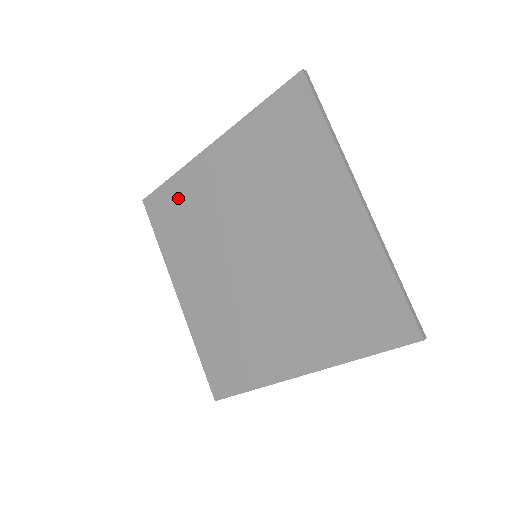
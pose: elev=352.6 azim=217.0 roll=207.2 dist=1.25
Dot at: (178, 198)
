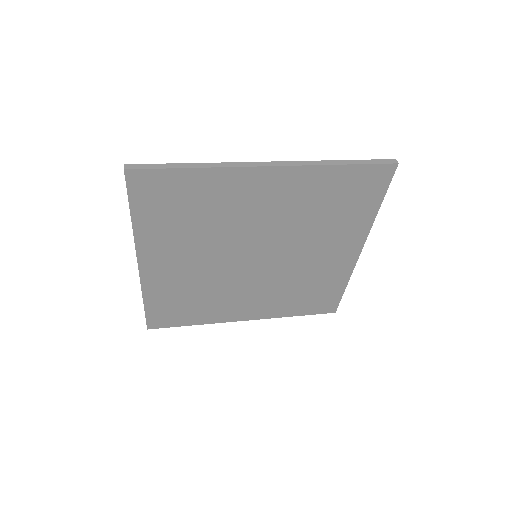
Dot at: (166, 302)
